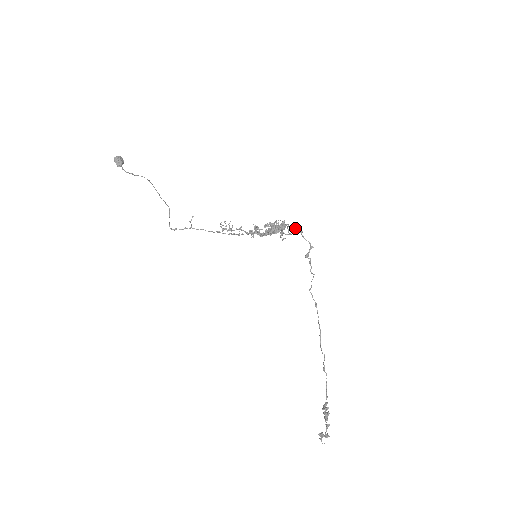
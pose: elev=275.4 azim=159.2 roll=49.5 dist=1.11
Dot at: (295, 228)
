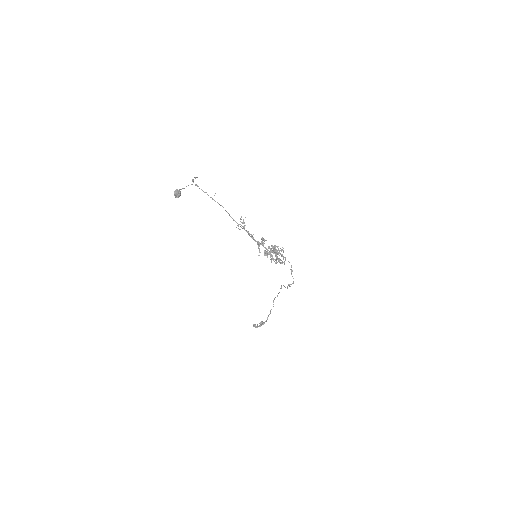
Dot at: occluded
